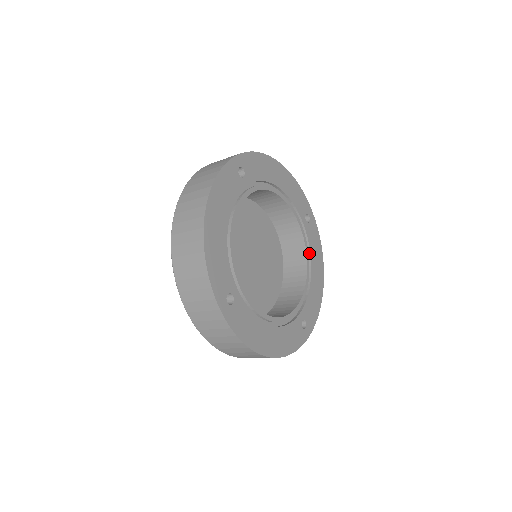
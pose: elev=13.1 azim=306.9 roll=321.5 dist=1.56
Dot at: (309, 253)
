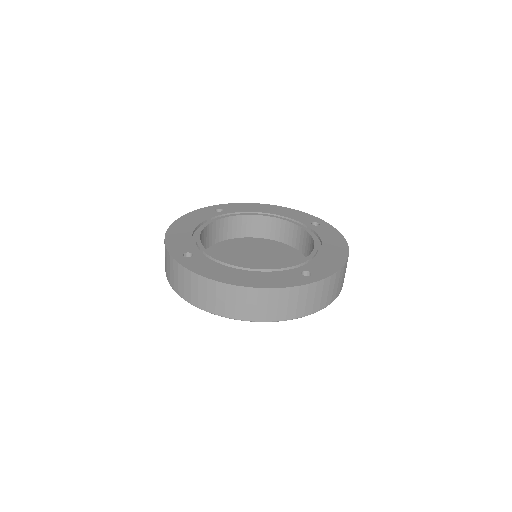
Dot at: (320, 240)
